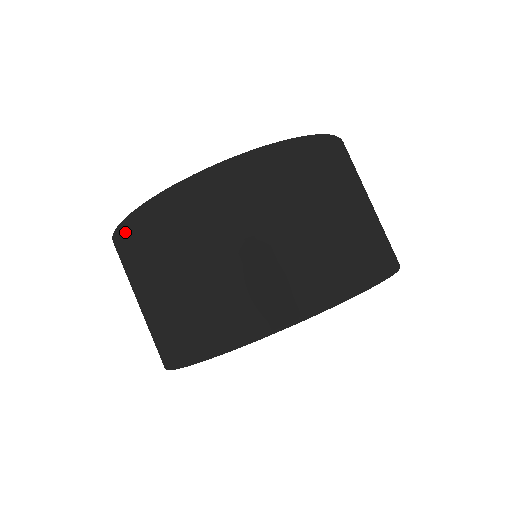
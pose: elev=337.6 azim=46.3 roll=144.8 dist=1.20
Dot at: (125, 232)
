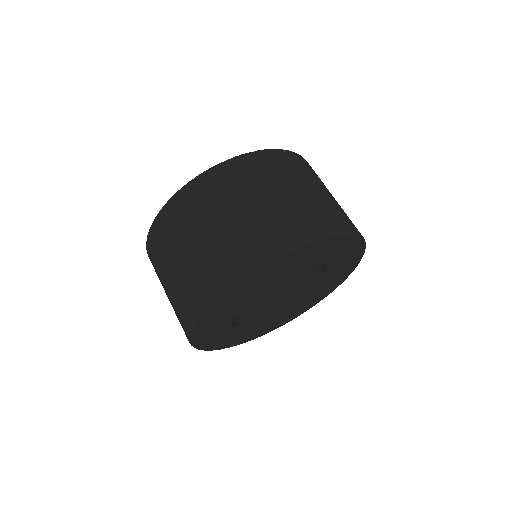
Dot at: (149, 248)
